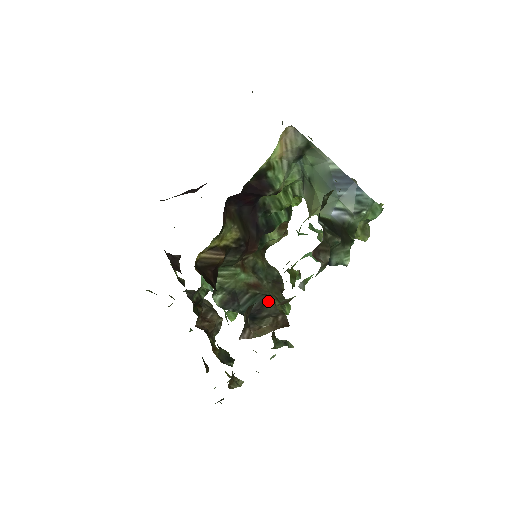
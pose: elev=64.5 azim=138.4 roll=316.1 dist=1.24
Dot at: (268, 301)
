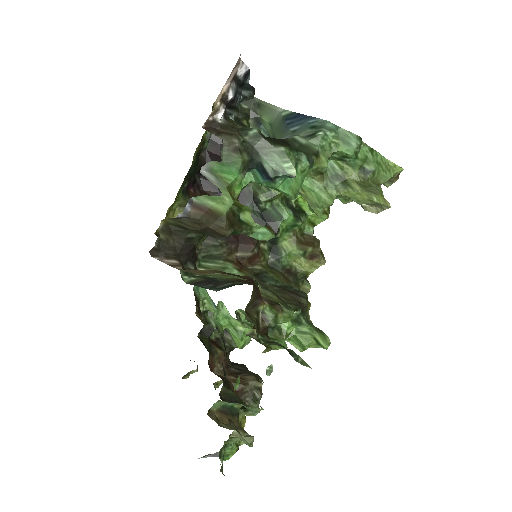
Dot at: (248, 280)
